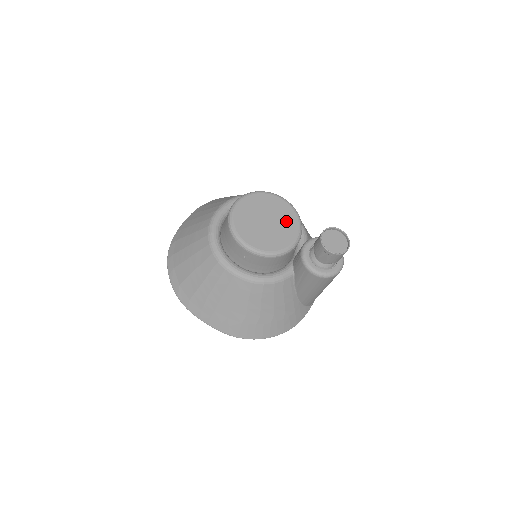
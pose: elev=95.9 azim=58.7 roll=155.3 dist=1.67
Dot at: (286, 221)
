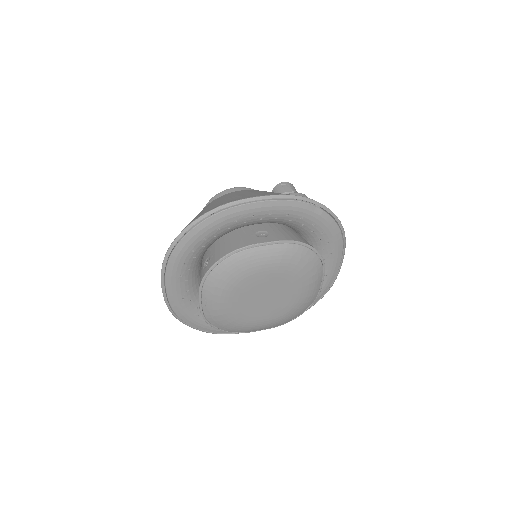
Dot at: occluded
